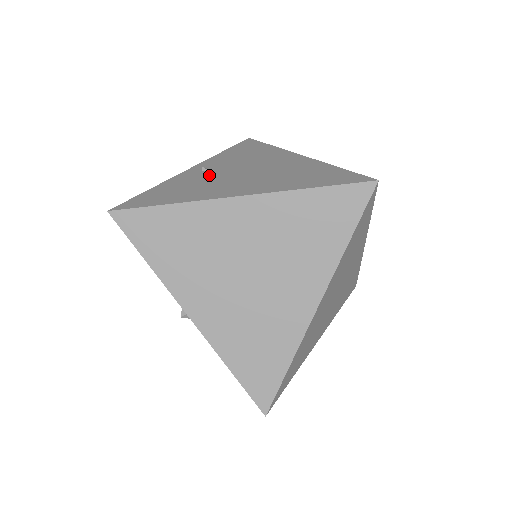
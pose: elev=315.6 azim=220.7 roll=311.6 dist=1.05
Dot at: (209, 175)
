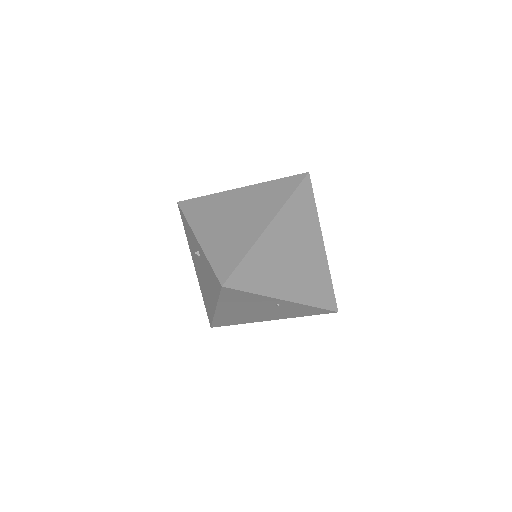
Dot at: occluded
